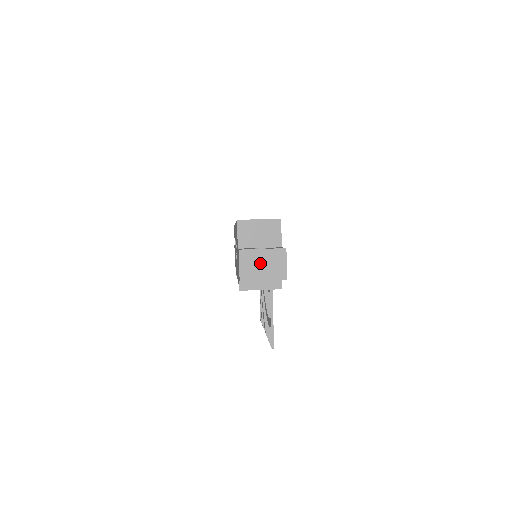
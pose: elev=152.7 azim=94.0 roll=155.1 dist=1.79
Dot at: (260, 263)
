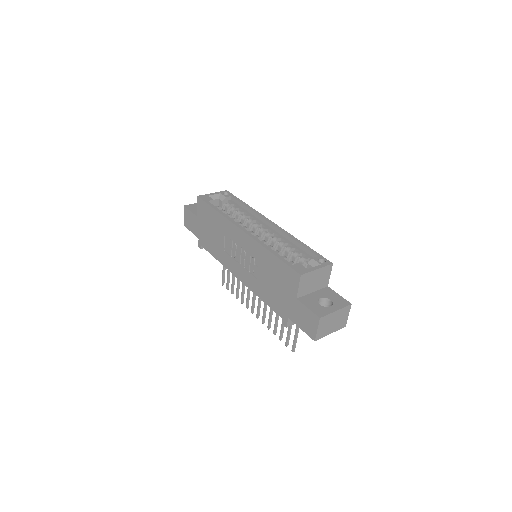
Dot at: (332, 322)
